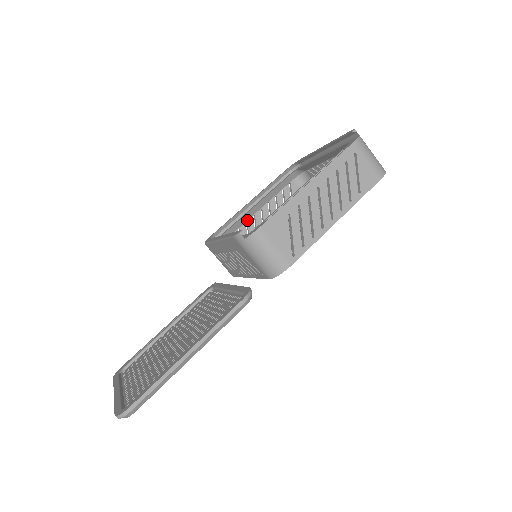
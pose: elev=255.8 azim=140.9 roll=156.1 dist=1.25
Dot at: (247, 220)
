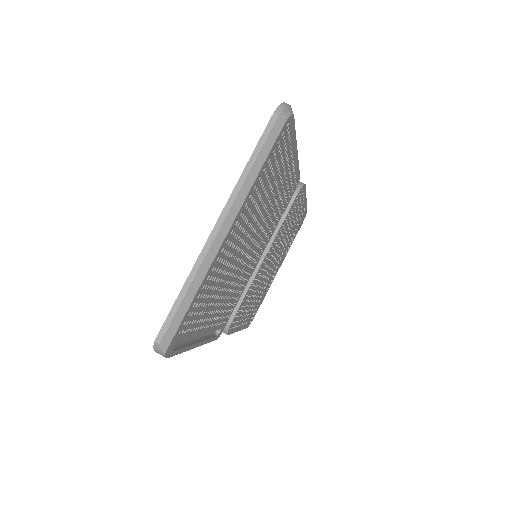
Dot at: occluded
